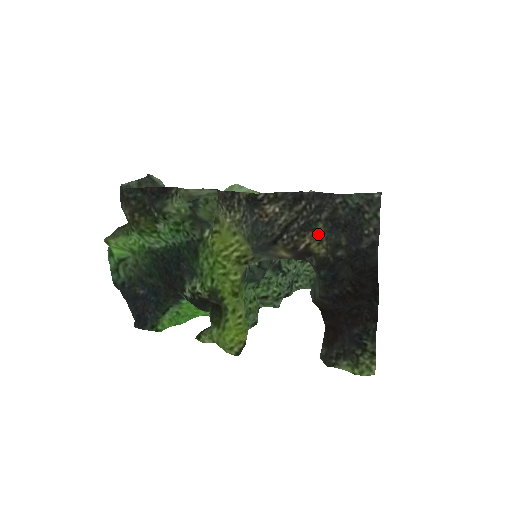
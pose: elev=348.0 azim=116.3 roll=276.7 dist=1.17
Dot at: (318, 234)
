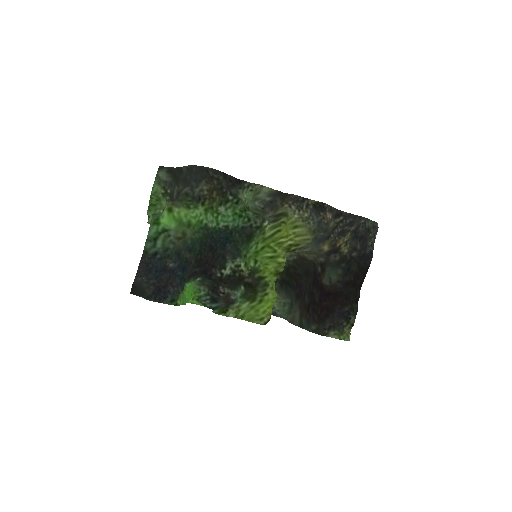
Dot at: (346, 239)
